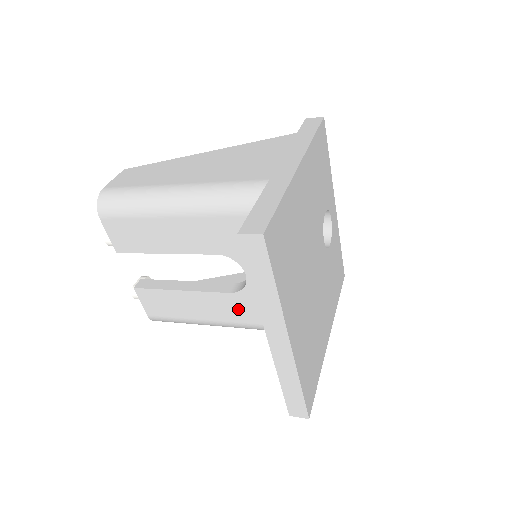
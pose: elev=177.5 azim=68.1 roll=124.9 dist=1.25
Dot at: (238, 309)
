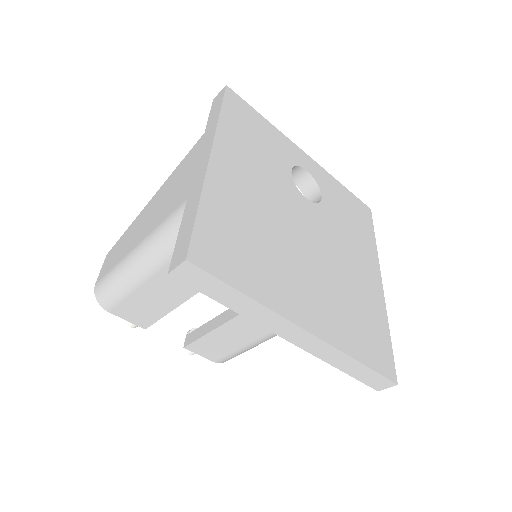
Dot at: occluded
